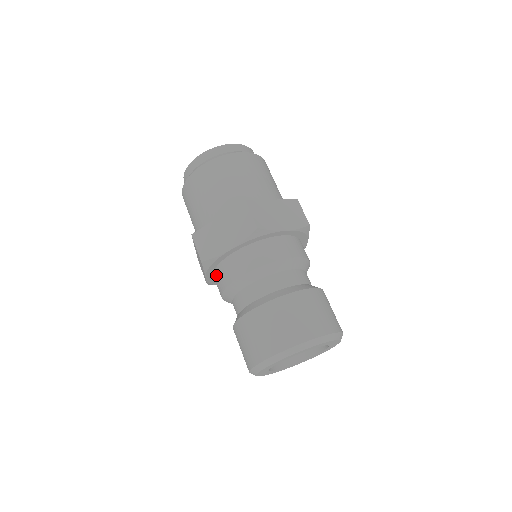
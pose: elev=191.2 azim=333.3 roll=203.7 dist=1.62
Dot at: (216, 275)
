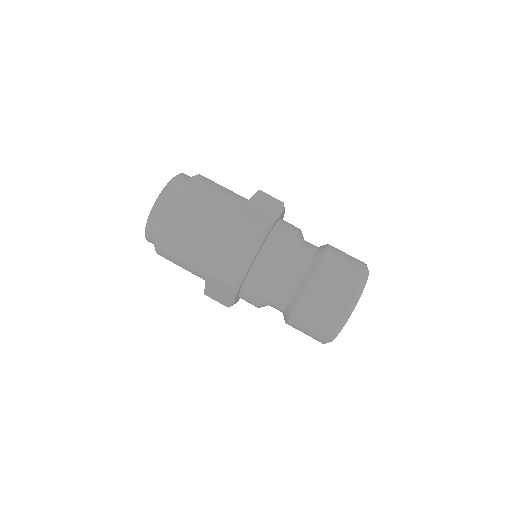
Dot at: (266, 250)
